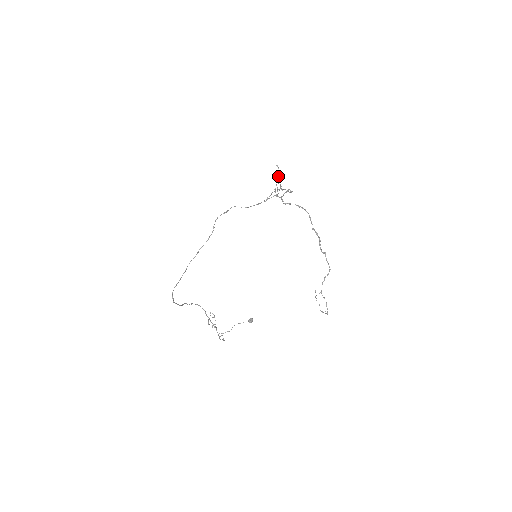
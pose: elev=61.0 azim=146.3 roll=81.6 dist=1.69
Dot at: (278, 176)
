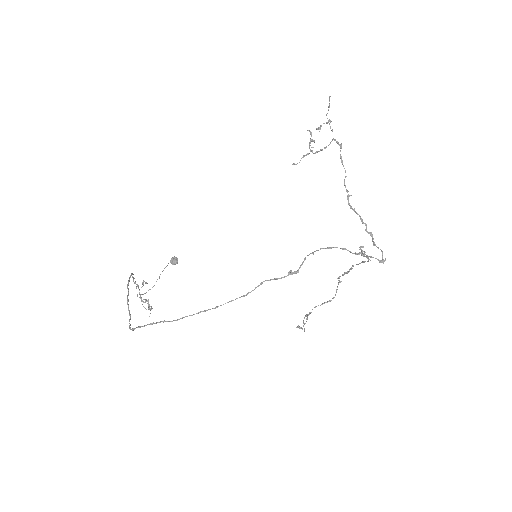
Dot at: (335, 140)
